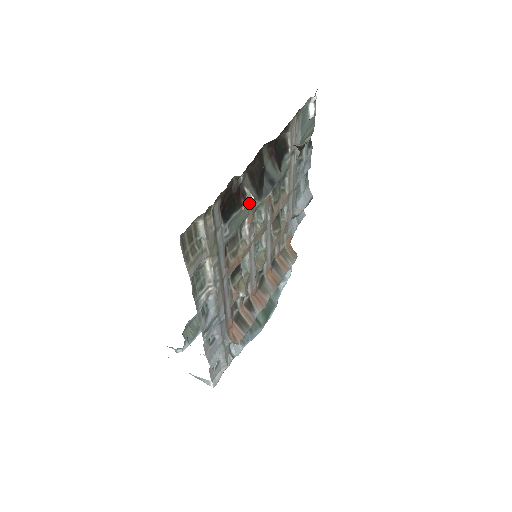
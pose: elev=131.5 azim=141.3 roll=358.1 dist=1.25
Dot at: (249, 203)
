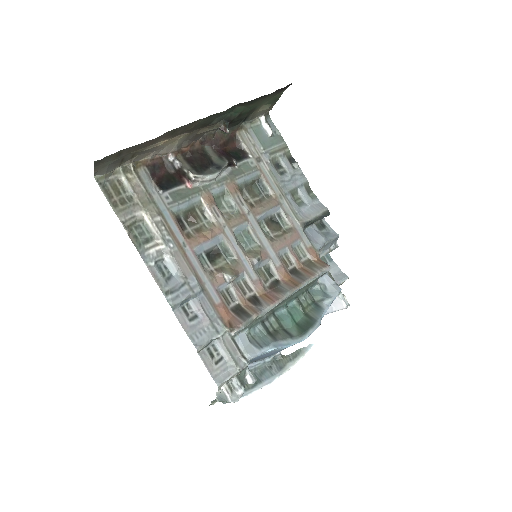
Dot at: (191, 180)
